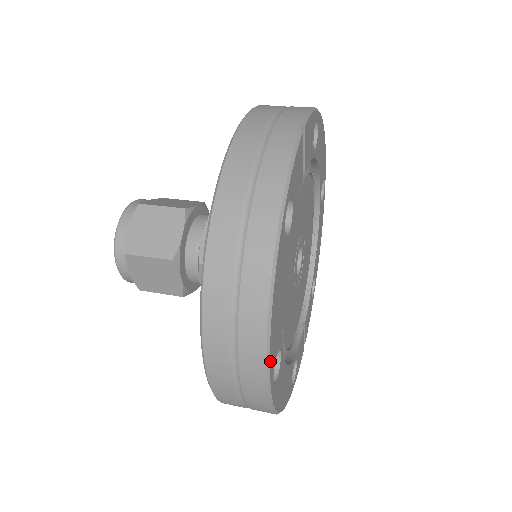
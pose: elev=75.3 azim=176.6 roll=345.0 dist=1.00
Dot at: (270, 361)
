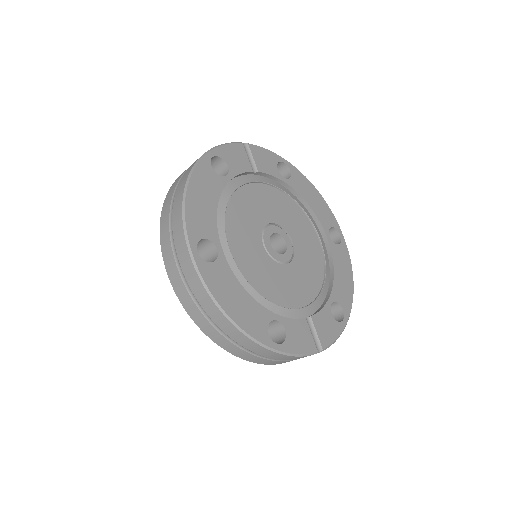
Dot at: (187, 224)
